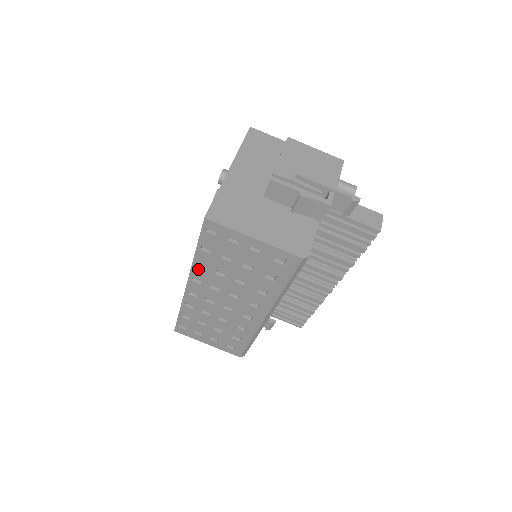
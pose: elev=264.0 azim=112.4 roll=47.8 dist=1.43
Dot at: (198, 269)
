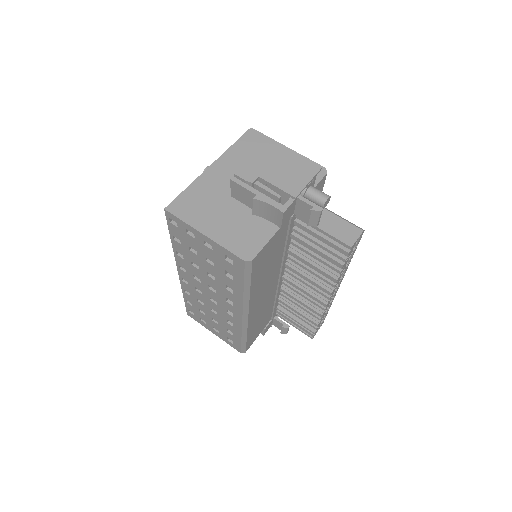
Dot at: (179, 258)
